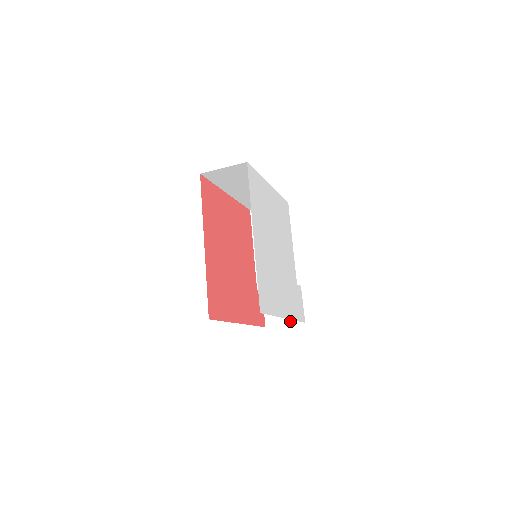
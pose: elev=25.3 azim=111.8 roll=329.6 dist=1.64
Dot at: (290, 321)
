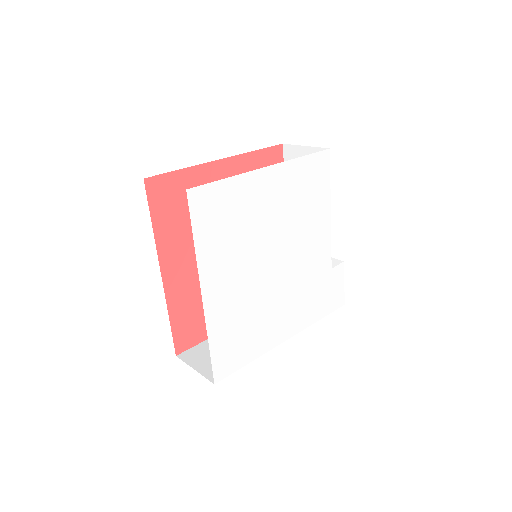
Dot at: occluded
